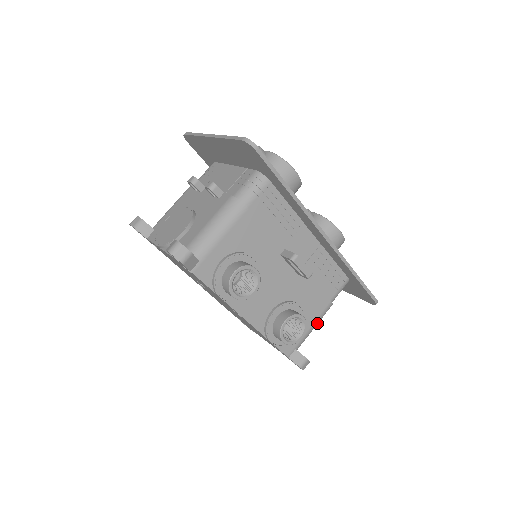
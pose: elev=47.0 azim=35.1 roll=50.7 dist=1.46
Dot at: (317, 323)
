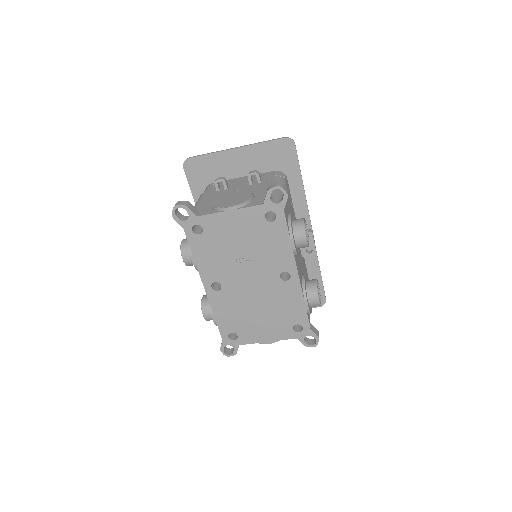
Dot at: occluded
